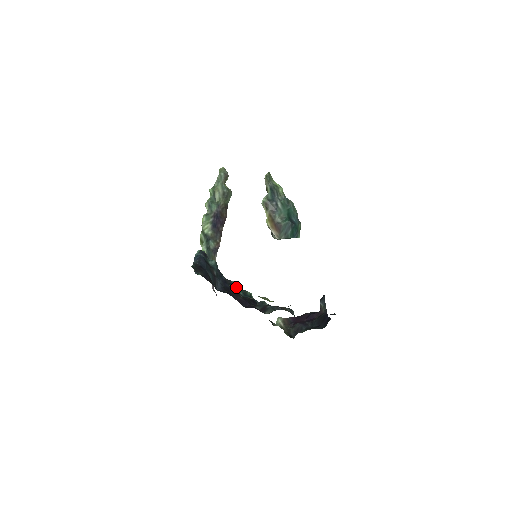
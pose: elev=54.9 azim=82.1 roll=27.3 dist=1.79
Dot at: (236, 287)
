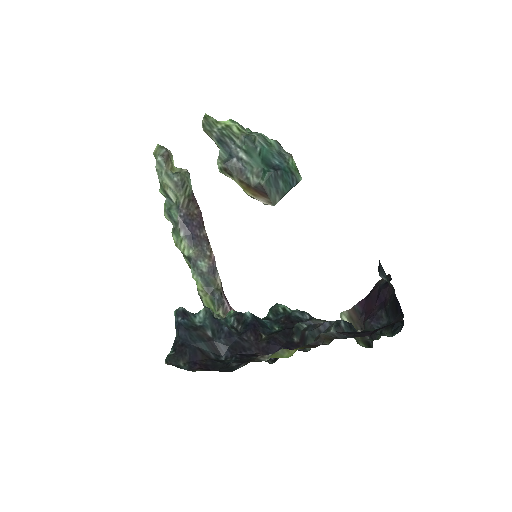
Dot at: (253, 324)
